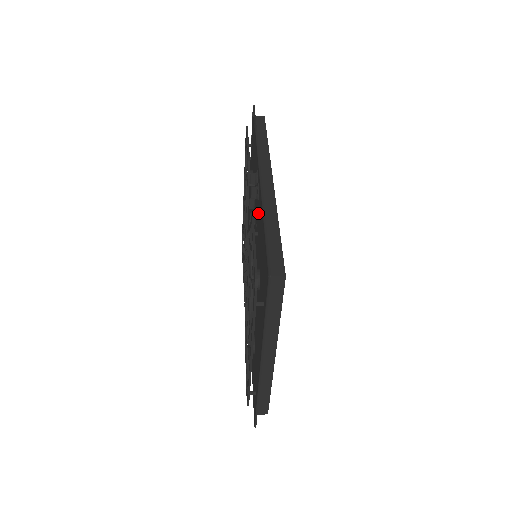
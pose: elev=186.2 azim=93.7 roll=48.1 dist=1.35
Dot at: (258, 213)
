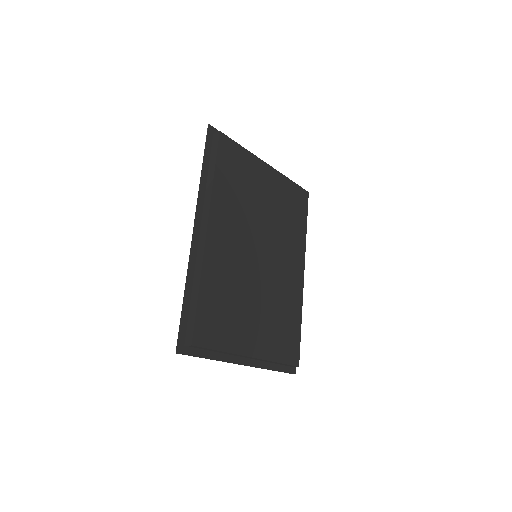
Dot at: occluded
